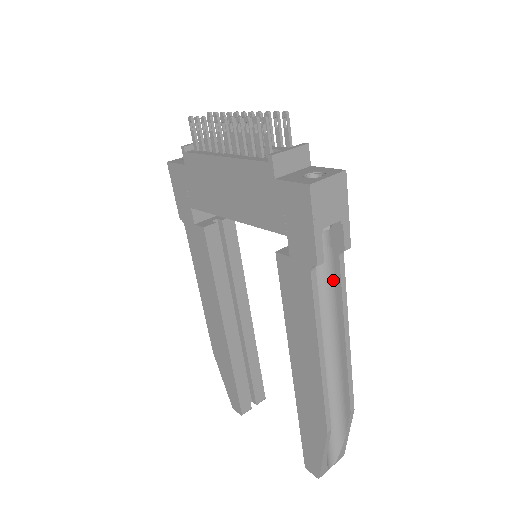
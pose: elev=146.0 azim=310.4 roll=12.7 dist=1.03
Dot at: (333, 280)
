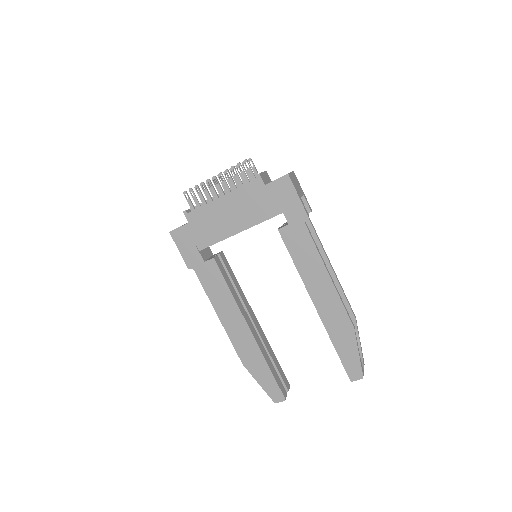
Dot at: occluded
